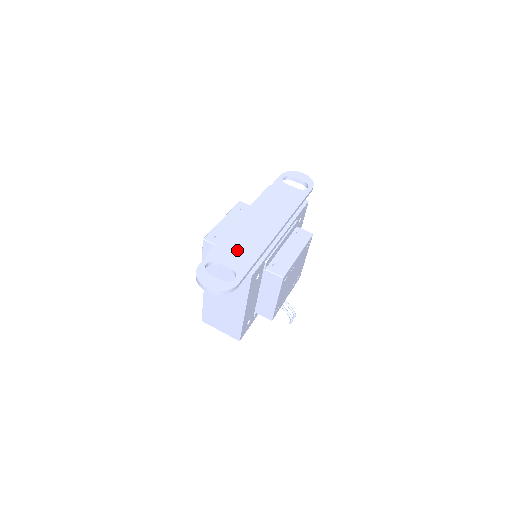
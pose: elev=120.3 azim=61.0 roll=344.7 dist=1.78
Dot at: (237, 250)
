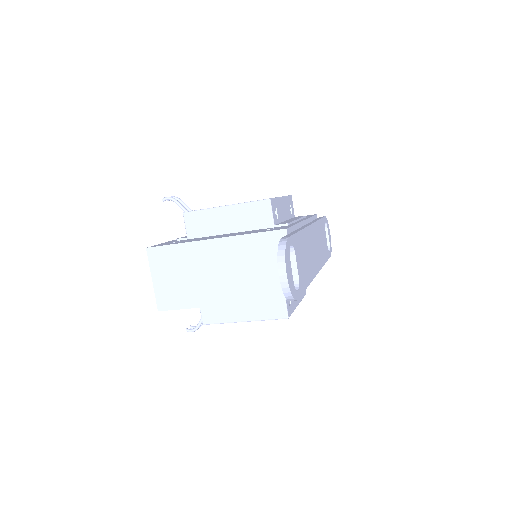
Dot at: (304, 258)
